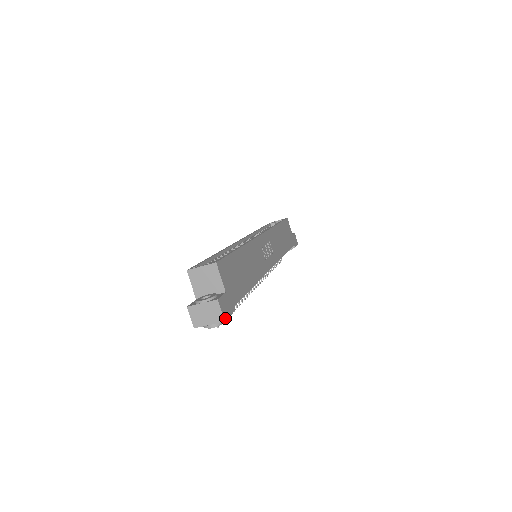
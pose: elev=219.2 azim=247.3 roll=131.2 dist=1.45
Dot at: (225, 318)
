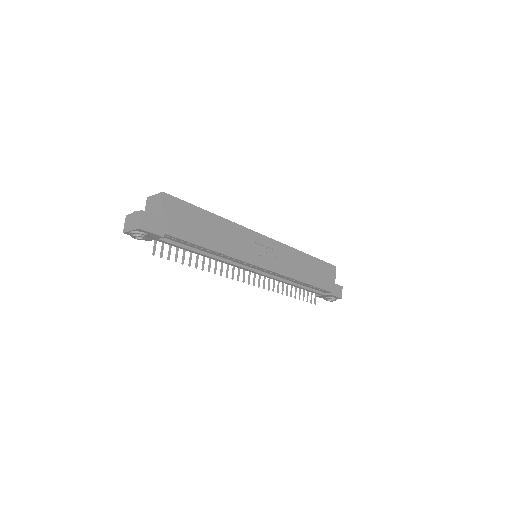
Dot at: (141, 228)
